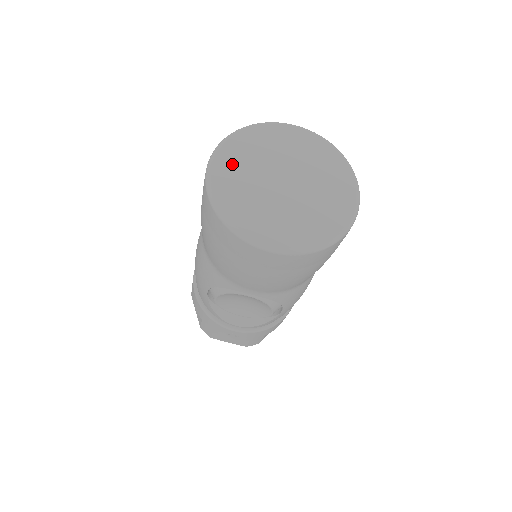
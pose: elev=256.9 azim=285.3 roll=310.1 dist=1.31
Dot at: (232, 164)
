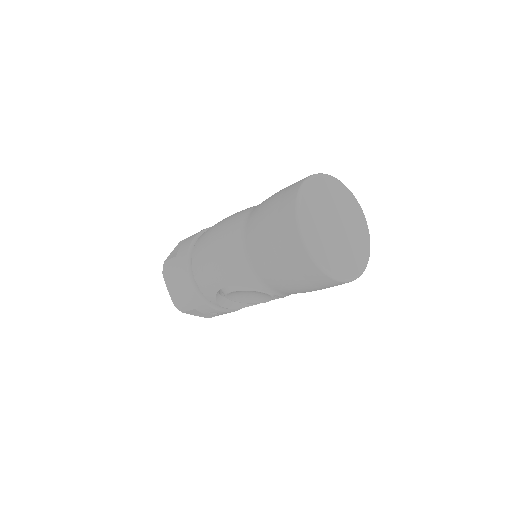
Dot at: (310, 211)
